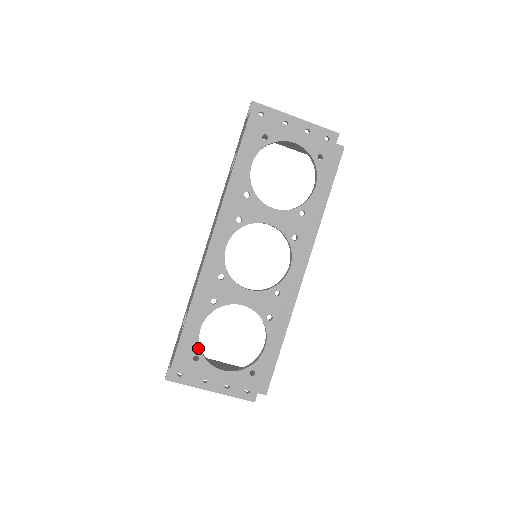
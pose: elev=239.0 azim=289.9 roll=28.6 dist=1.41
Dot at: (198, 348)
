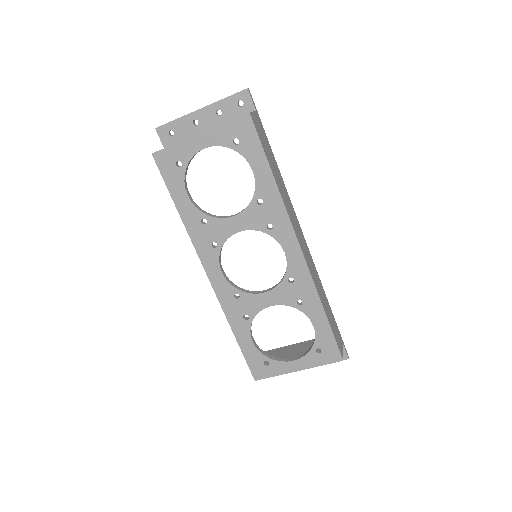
Dot at: (262, 355)
